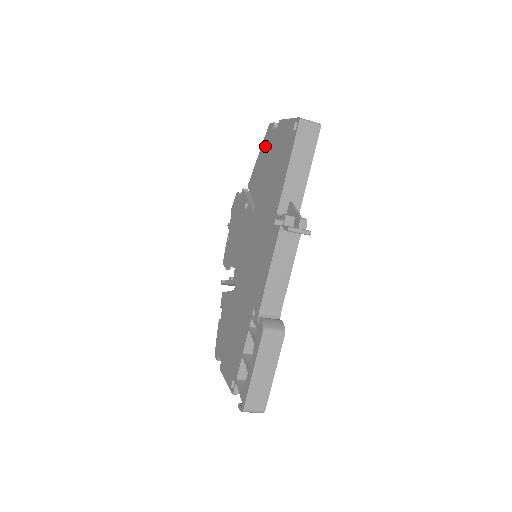
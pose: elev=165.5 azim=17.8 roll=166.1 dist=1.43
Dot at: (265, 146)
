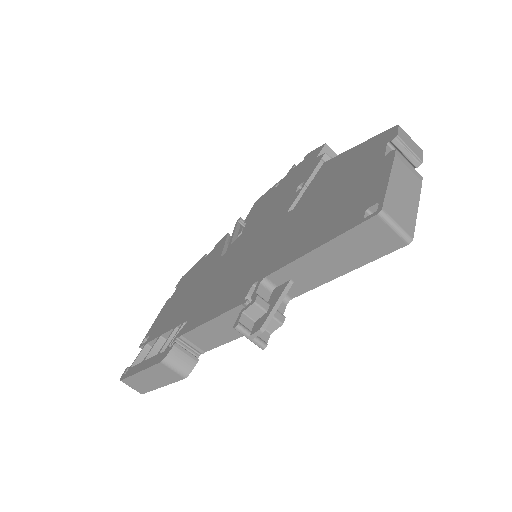
Dot at: (365, 150)
